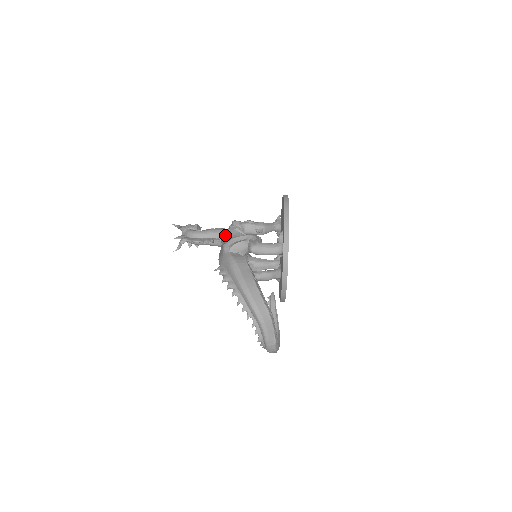
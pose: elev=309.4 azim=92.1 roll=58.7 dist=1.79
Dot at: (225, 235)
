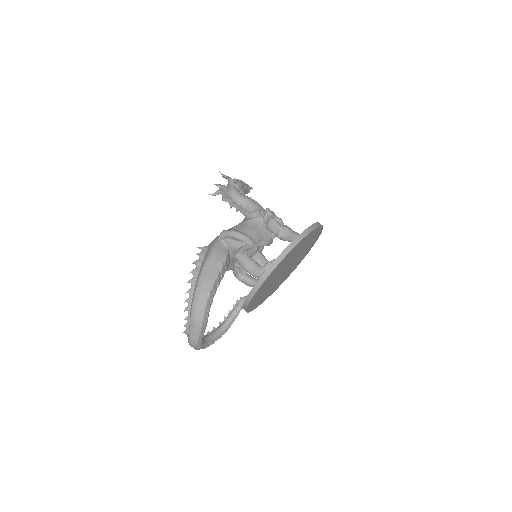
Dot at: (254, 214)
